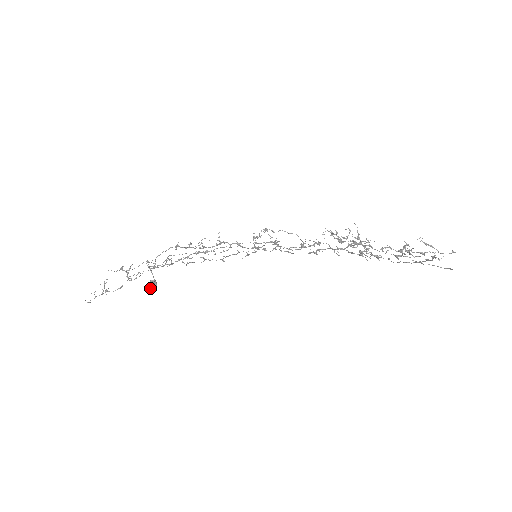
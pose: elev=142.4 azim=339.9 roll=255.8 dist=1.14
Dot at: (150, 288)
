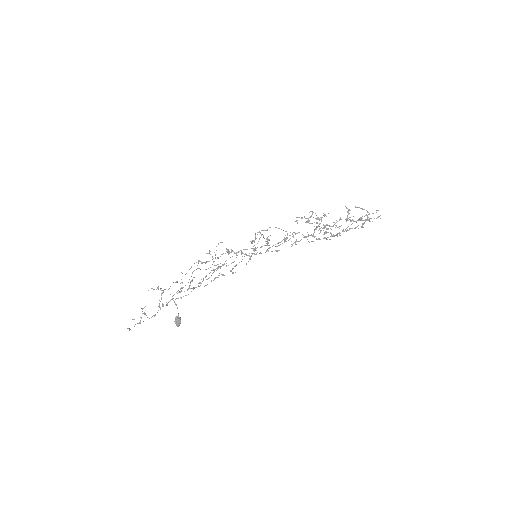
Dot at: (176, 325)
